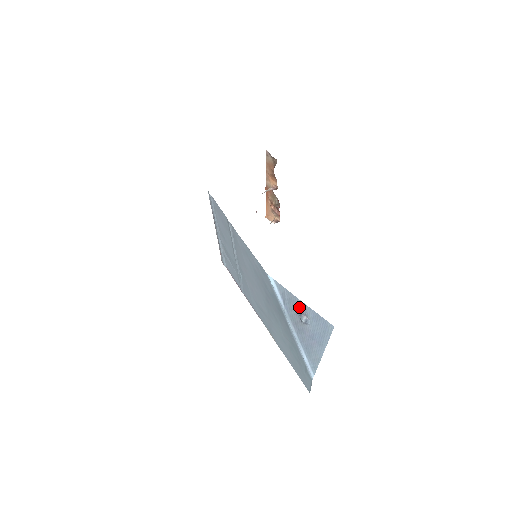
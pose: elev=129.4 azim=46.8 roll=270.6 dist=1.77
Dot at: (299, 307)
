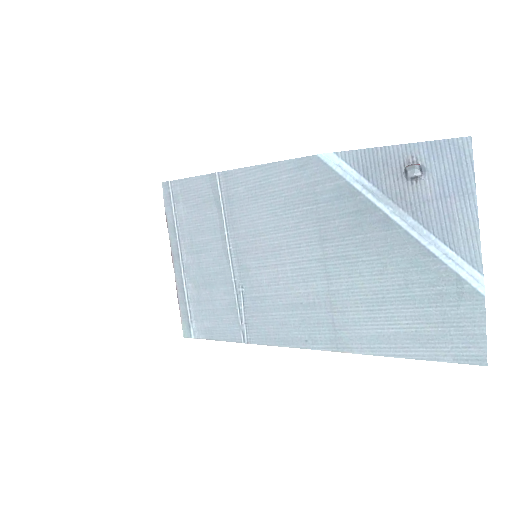
Dot at: (397, 159)
